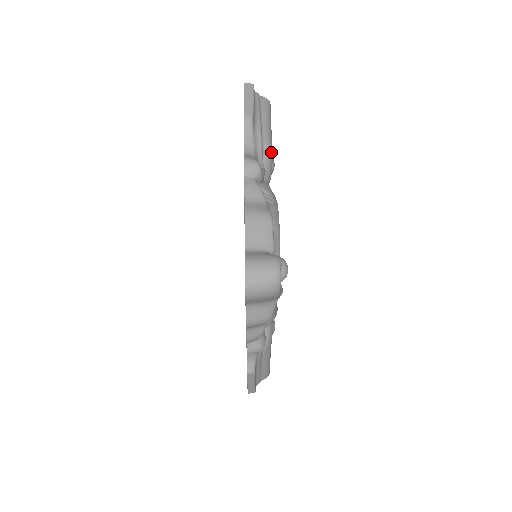
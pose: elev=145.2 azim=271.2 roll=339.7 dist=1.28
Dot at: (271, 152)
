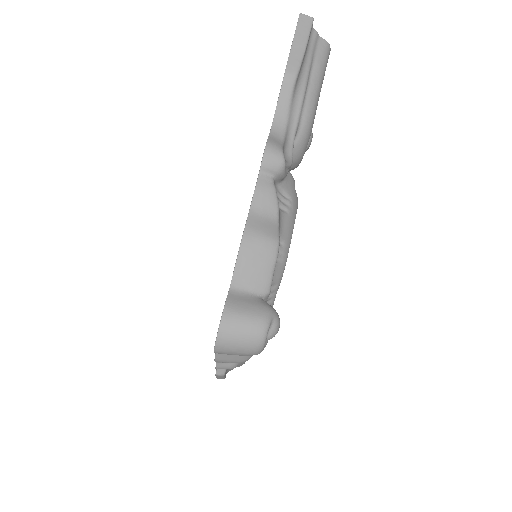
Dot at: (310, 130)
